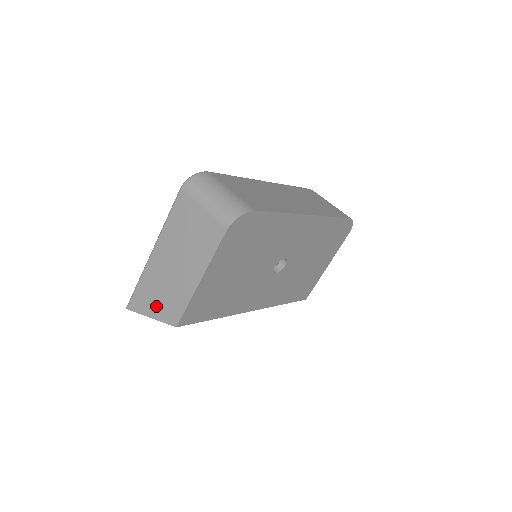
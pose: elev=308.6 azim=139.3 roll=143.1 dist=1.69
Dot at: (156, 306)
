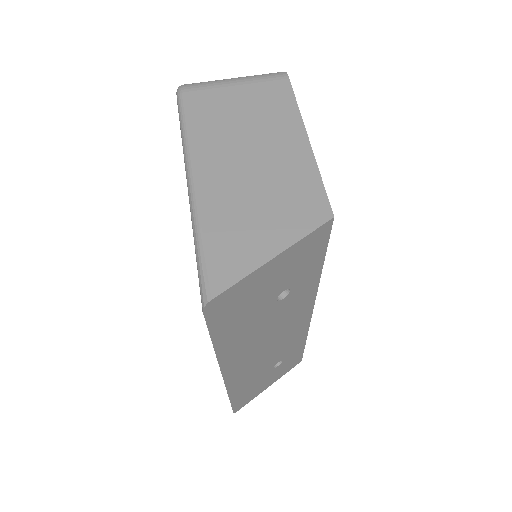
Dot at: (270, 230)
